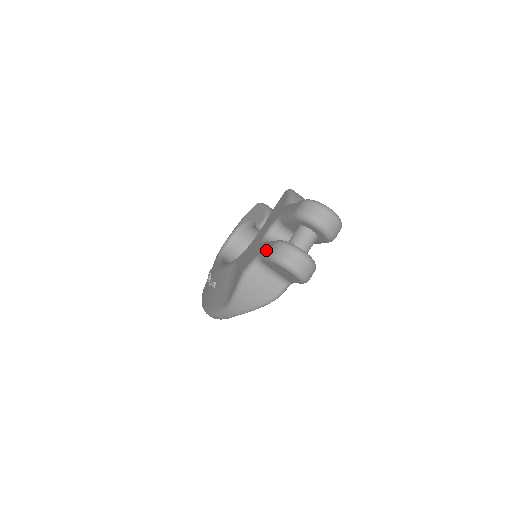
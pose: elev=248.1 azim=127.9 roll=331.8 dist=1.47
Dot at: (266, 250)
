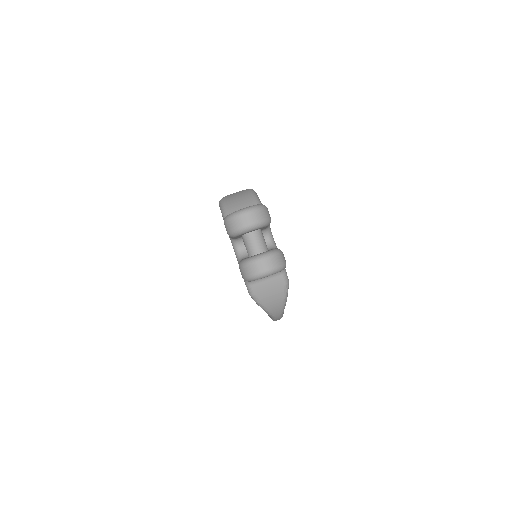
Dot at: occluded
